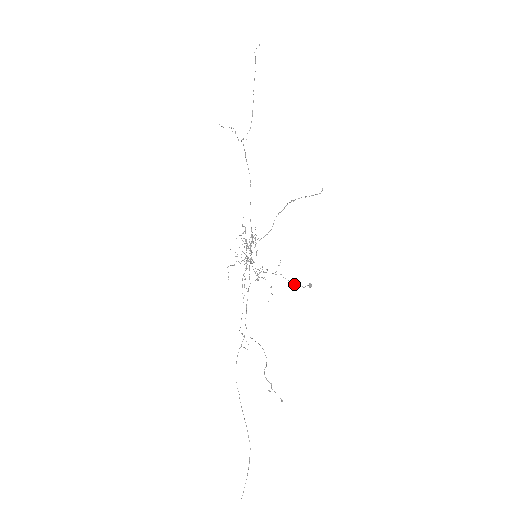
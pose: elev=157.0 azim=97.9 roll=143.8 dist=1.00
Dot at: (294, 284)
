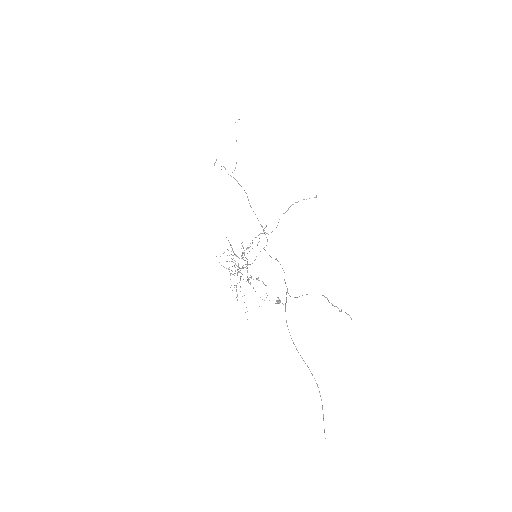
Dot at: occluded
